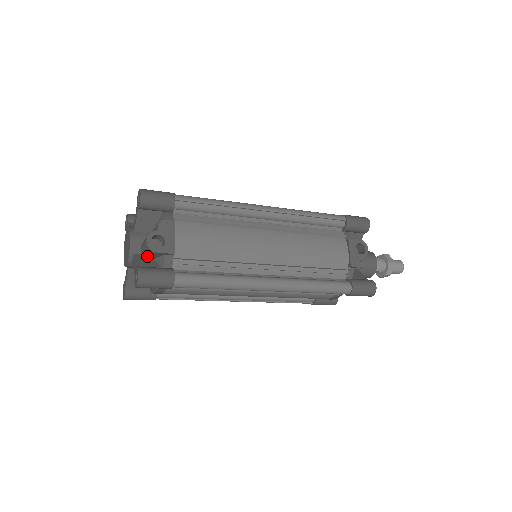
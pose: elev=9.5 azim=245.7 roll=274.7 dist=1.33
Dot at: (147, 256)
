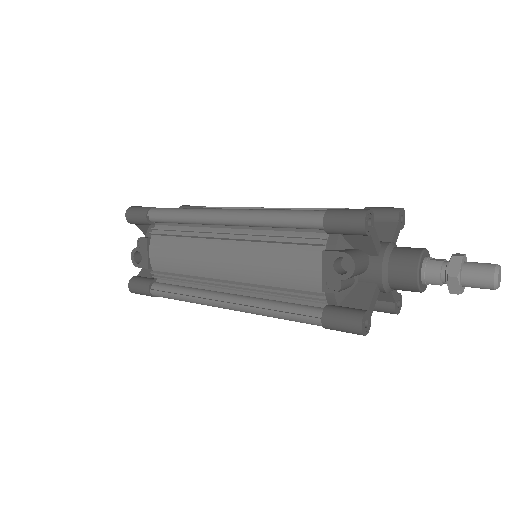
Dot at: occluded
